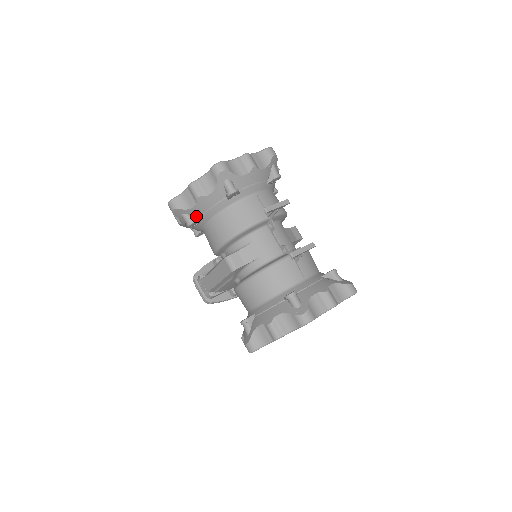
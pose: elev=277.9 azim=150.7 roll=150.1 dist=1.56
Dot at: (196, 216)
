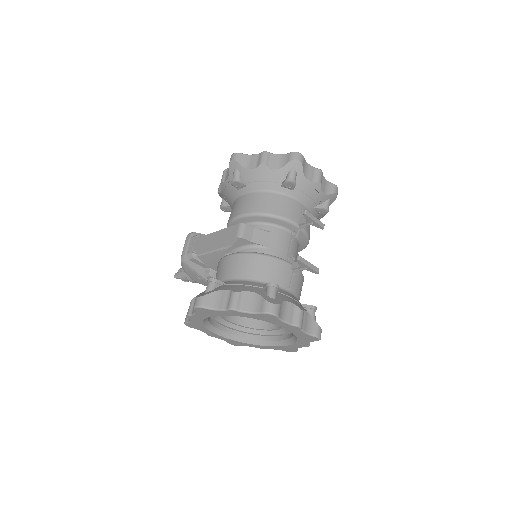
Dot at: (245, 180)
